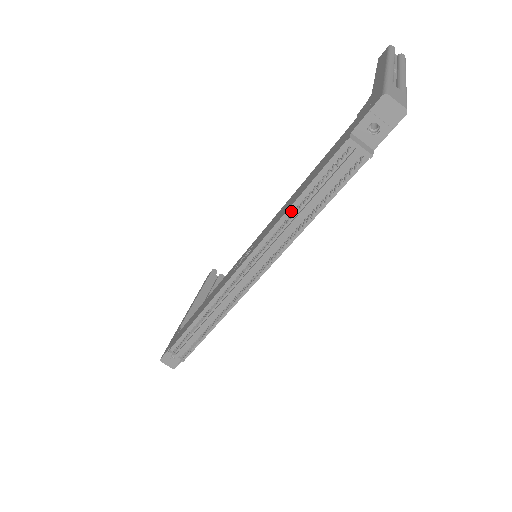
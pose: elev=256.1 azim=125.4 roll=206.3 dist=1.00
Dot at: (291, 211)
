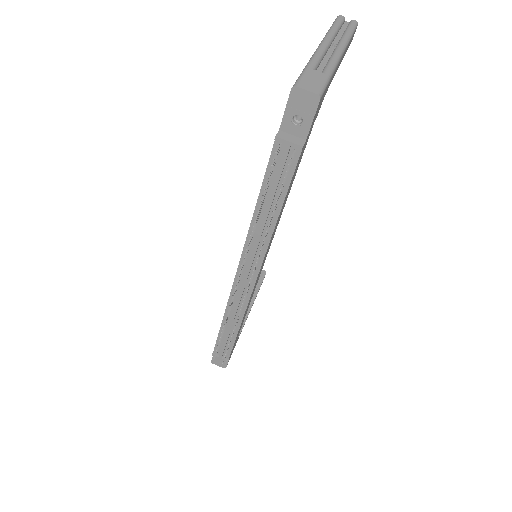
Dot at: occluded
